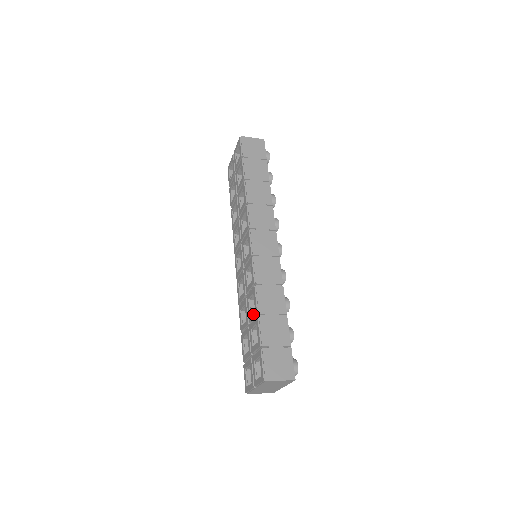
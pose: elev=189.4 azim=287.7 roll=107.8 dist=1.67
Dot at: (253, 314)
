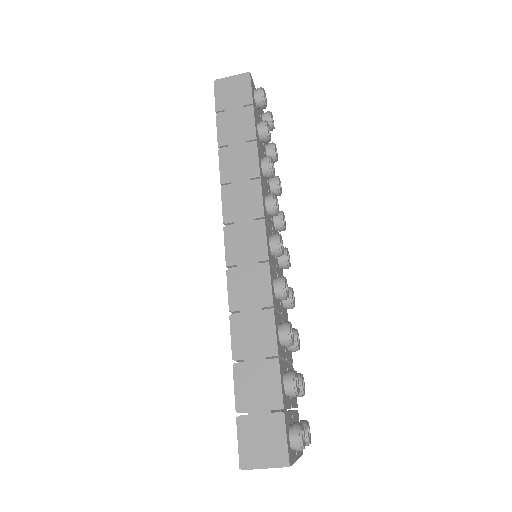
Dot at: occluded
